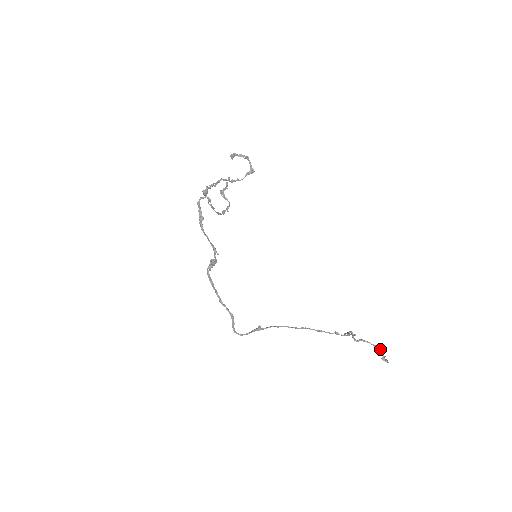
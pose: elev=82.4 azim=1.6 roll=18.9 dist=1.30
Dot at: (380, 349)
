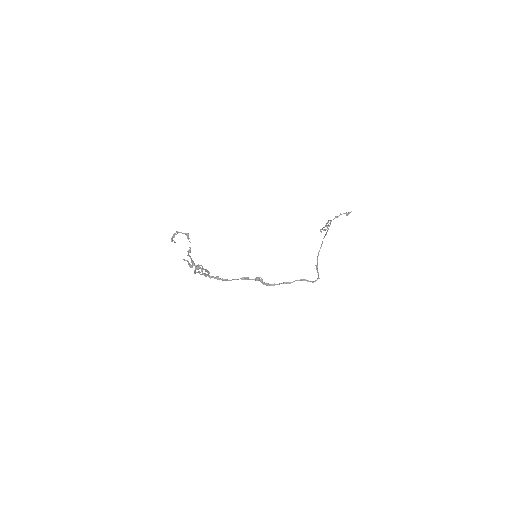
Dot at: occluded
